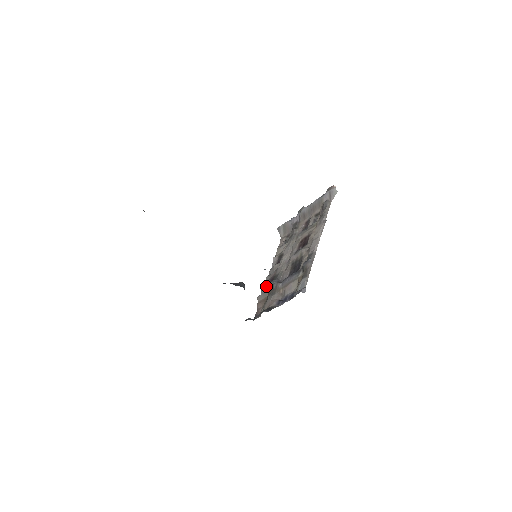
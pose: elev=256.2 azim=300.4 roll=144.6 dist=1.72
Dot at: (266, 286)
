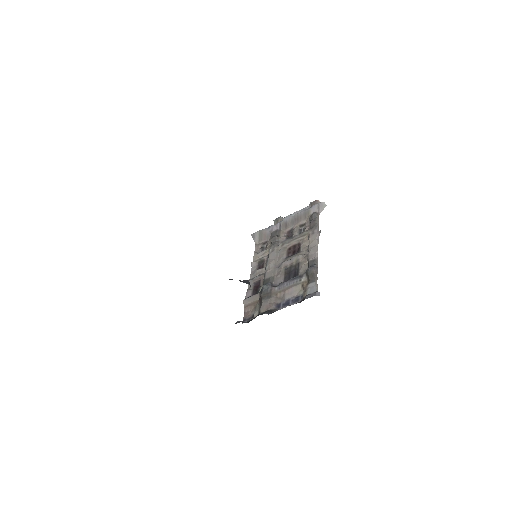
Dot at: (251, 290)
